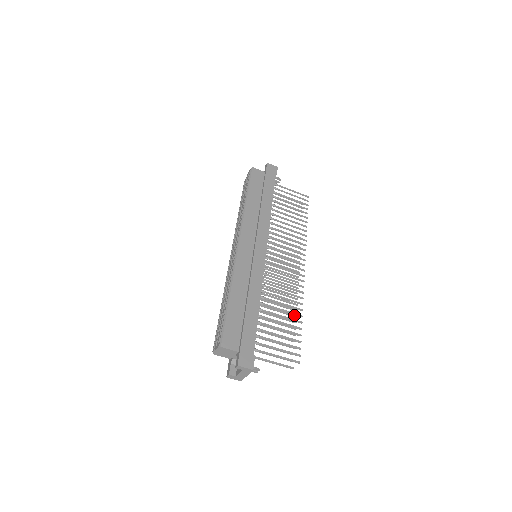
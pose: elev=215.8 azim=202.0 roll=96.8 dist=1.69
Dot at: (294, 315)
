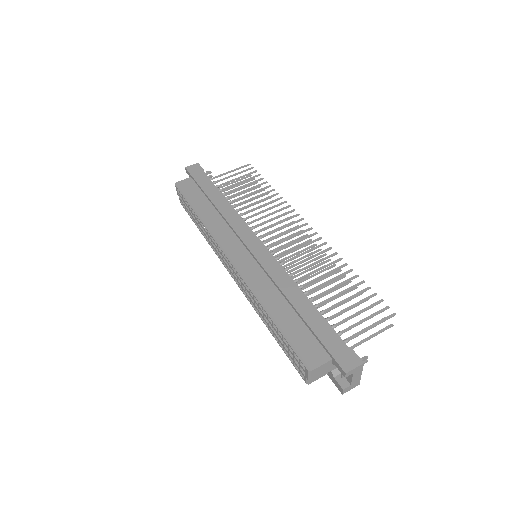
Dot at: (342, 276)
